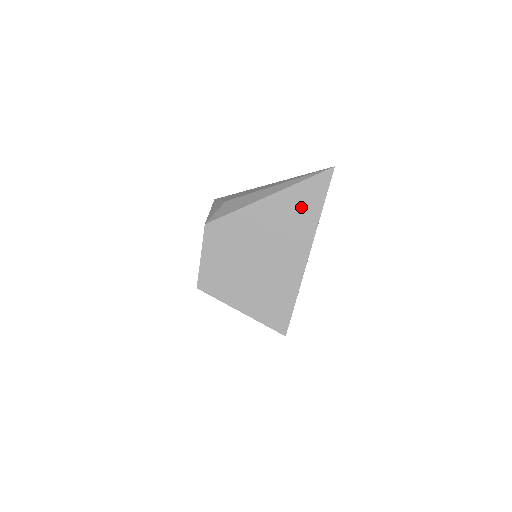
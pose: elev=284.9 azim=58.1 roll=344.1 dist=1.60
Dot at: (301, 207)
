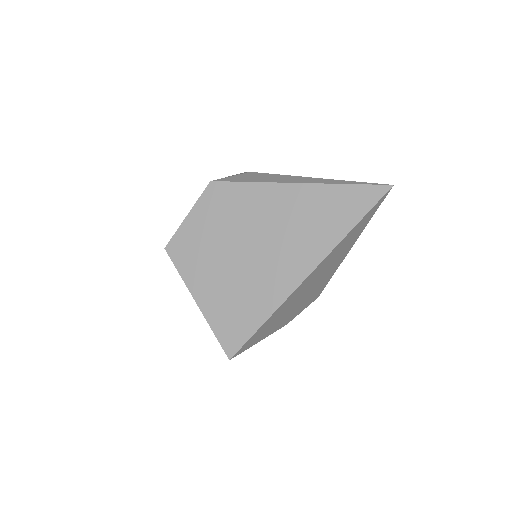
Dot at: (327, 214)
